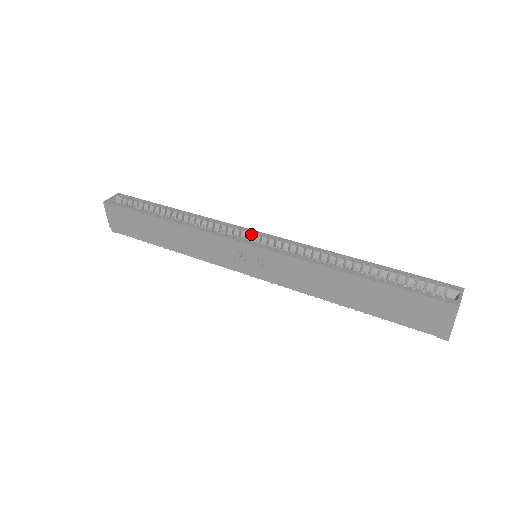
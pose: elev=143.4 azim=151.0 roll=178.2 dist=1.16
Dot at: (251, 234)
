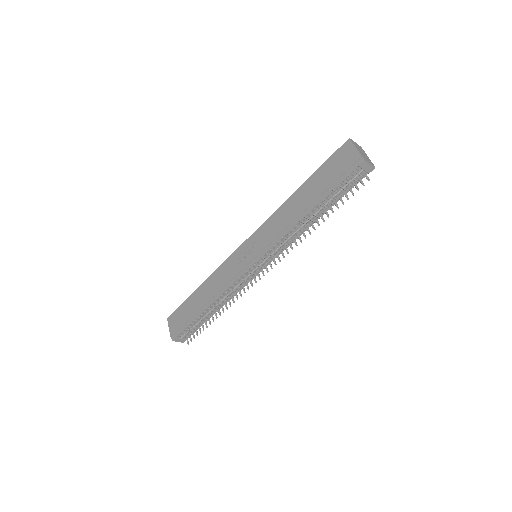
Dot at: occluded
